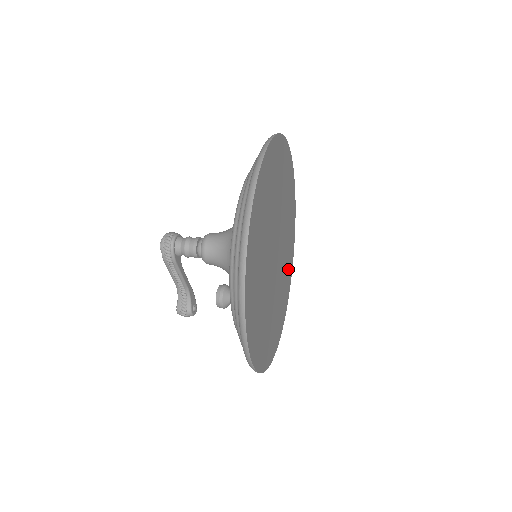
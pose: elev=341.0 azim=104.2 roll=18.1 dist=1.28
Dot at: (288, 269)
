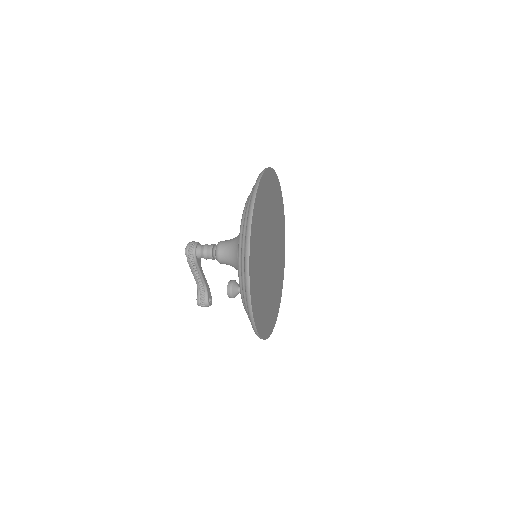
Dot at: (281, 268)
